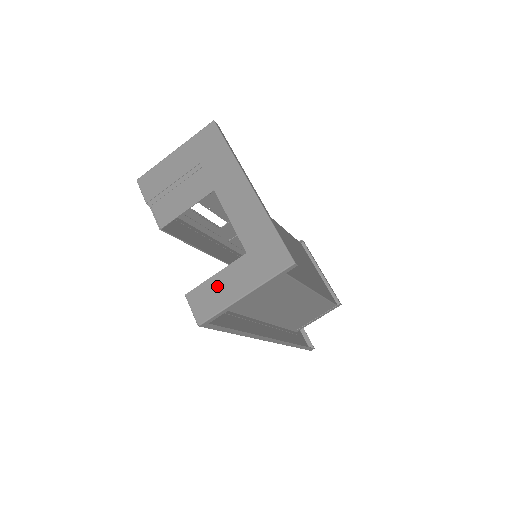
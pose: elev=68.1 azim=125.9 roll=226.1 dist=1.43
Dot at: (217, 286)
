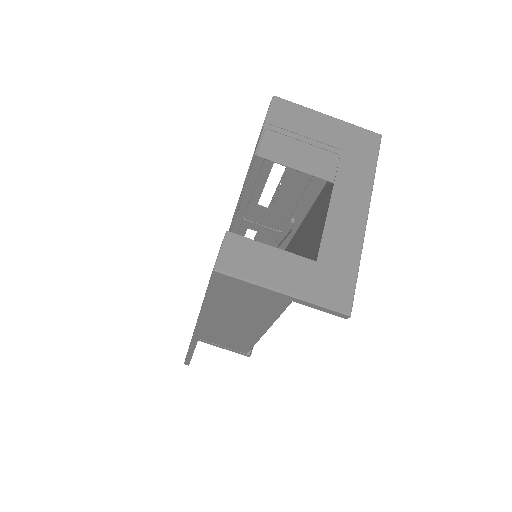
Dot at: (265, 257)
